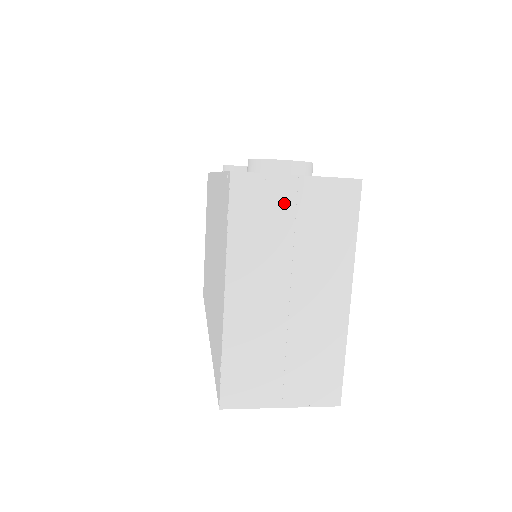
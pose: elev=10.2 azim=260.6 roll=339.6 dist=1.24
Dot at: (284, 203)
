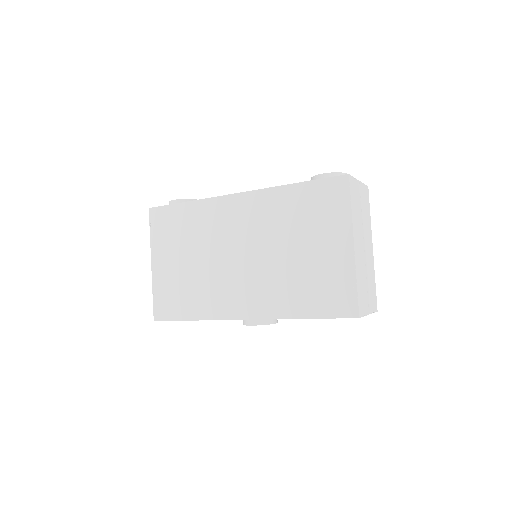
Dot at: (359, 195)
